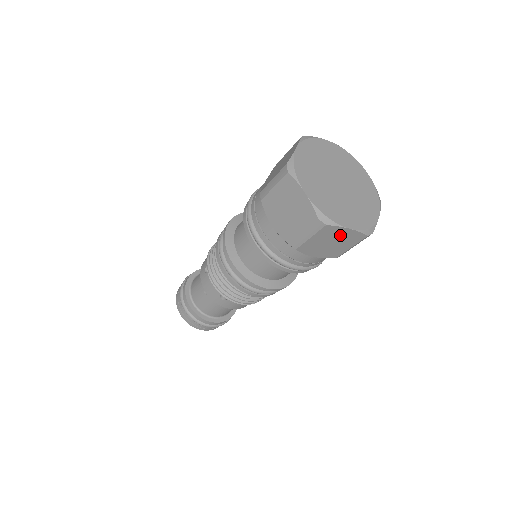
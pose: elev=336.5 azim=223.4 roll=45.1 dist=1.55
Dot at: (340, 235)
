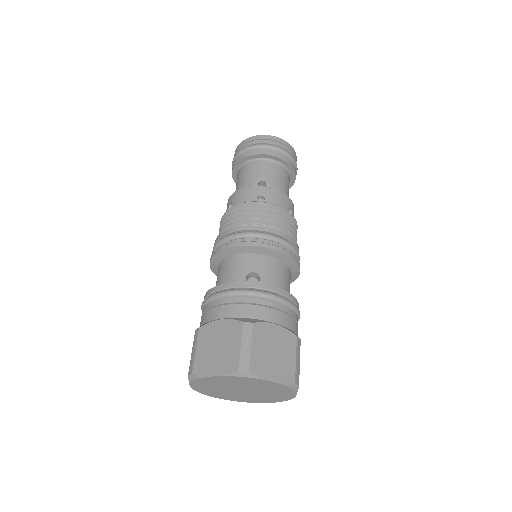
Dot at: occluded
